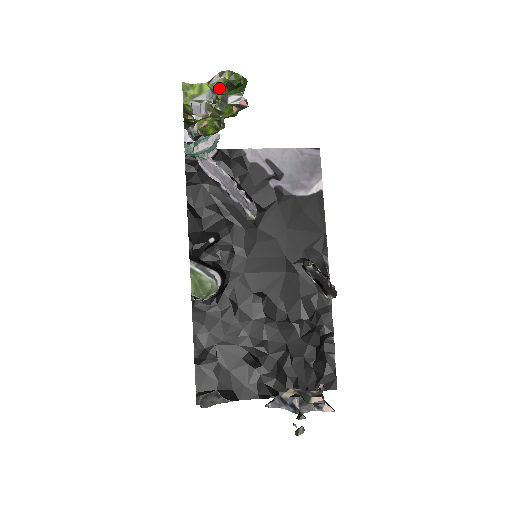
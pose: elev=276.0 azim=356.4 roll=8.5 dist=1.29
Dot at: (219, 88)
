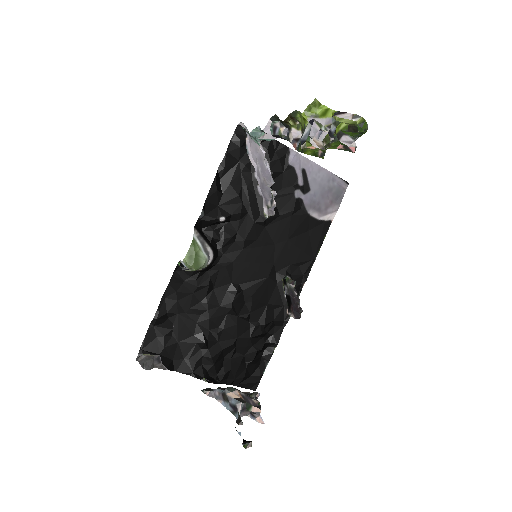
Dot at: (343, 124)
